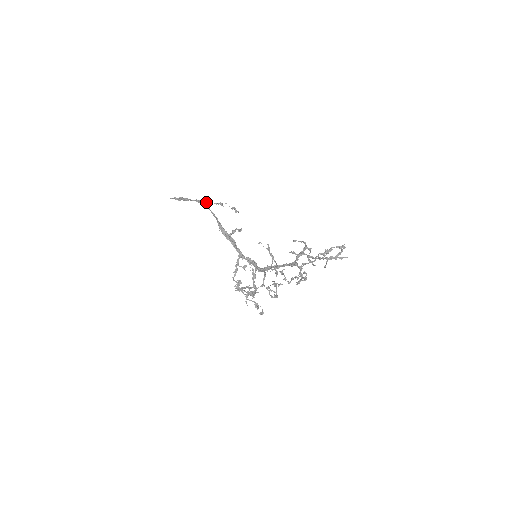
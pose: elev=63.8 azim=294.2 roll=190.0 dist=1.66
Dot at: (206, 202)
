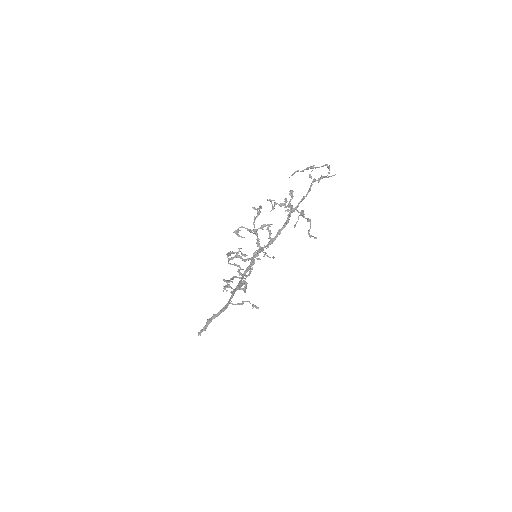
Dot at: occluded
